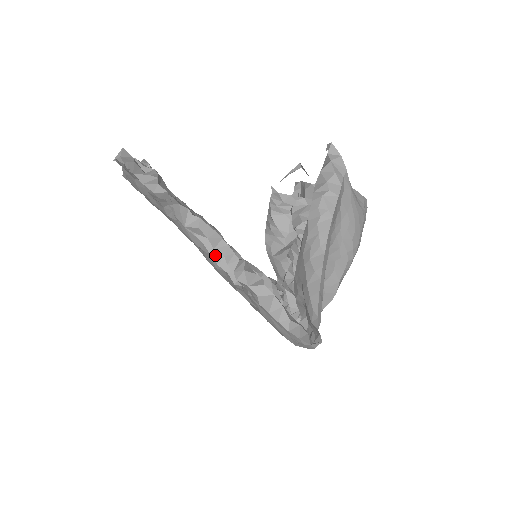
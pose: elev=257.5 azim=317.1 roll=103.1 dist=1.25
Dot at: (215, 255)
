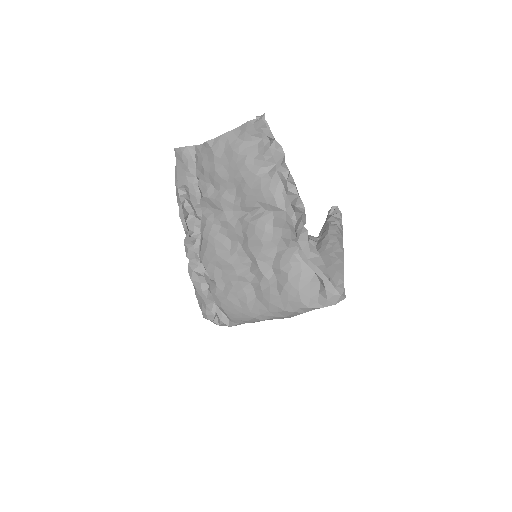
Dot at: (287, 213)
